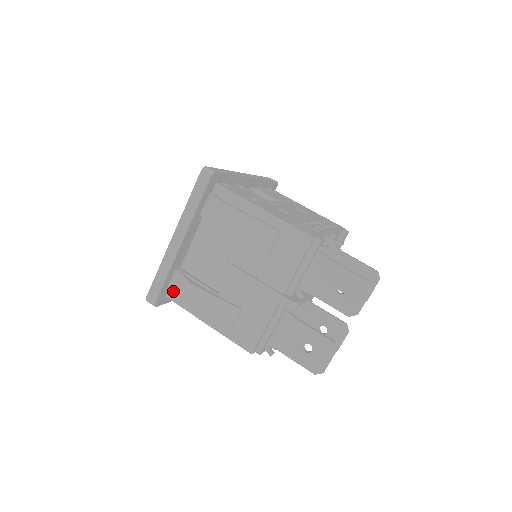
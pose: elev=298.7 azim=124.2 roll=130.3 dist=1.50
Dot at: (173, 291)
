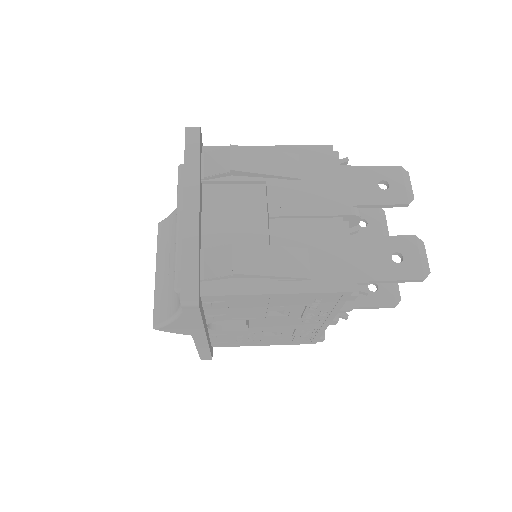
Dot at: (213, 273)
